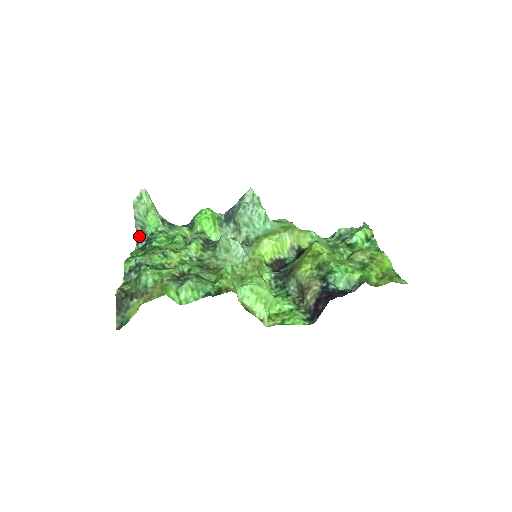
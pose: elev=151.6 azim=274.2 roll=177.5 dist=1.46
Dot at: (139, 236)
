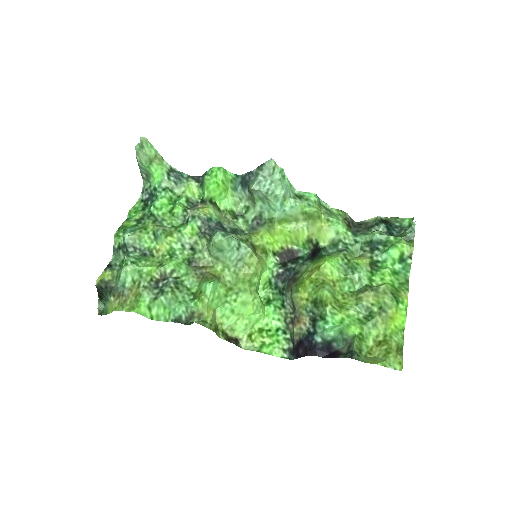
Dot at: (145, 182)
